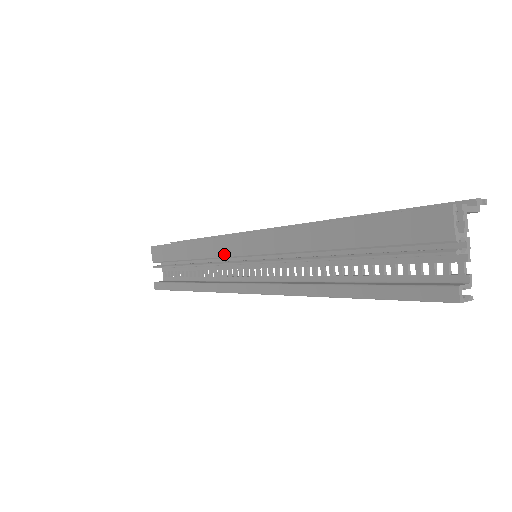
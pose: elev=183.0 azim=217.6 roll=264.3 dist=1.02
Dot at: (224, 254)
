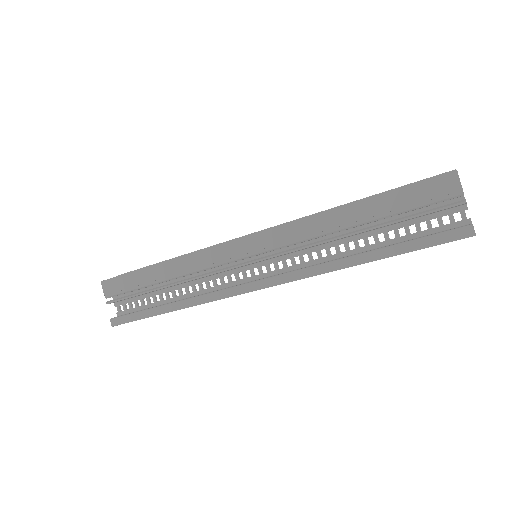
Dot at: (221, 261)
